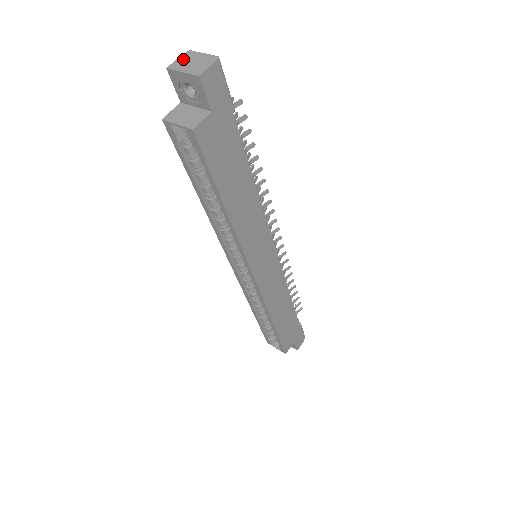
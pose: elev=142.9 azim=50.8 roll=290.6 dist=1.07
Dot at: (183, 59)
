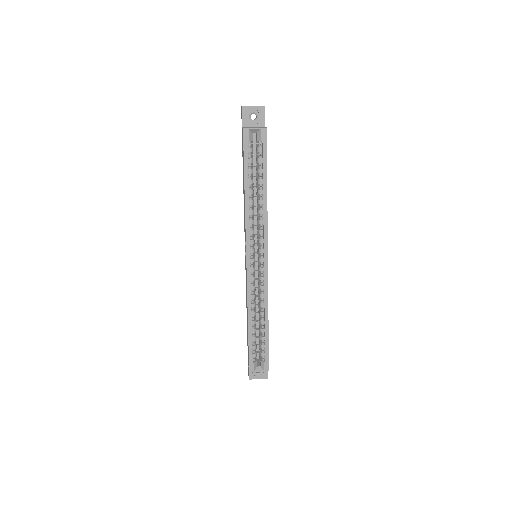
Dot at: occluded
